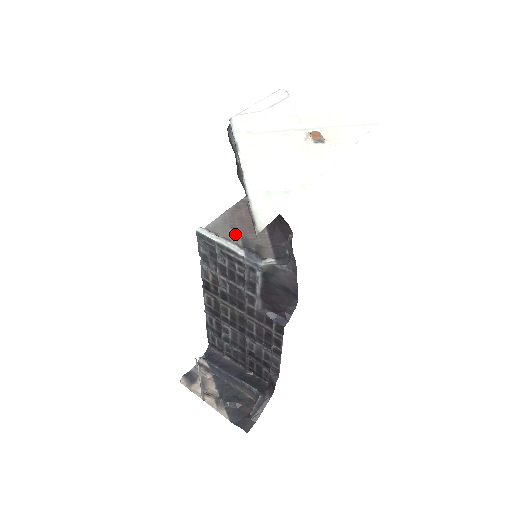
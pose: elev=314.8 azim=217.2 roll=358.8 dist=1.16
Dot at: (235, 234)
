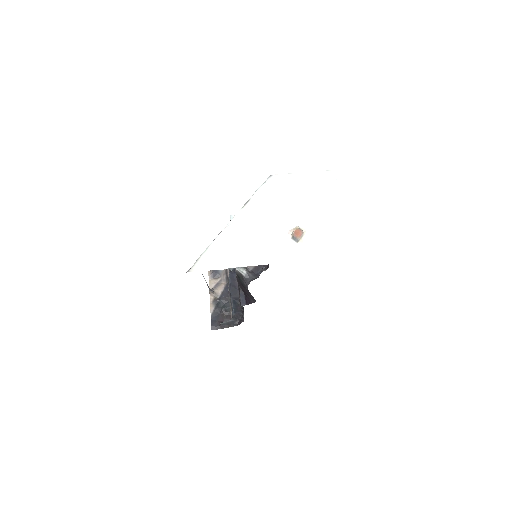
Dot at: occluded
